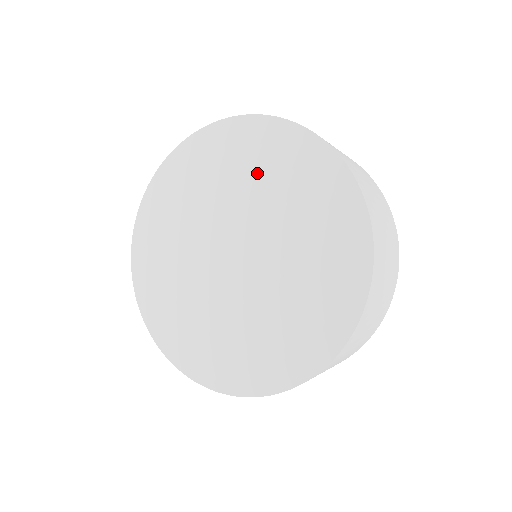
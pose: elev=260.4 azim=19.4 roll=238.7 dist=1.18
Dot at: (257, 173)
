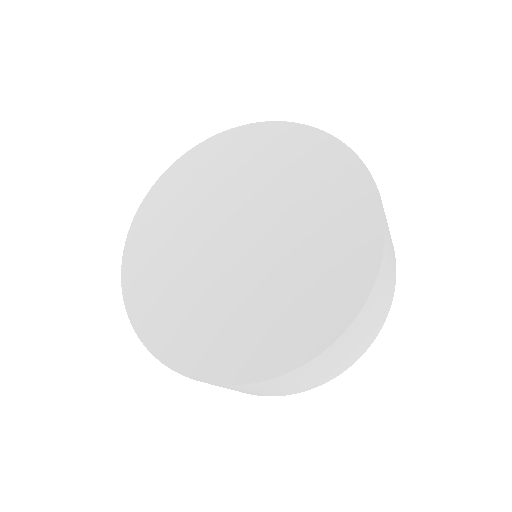
Dot at: (307, 188)
